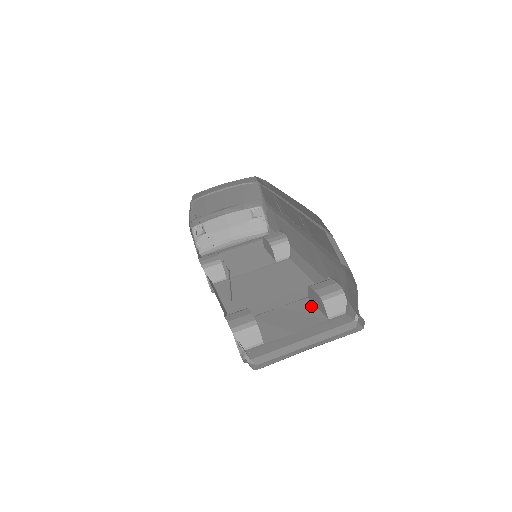
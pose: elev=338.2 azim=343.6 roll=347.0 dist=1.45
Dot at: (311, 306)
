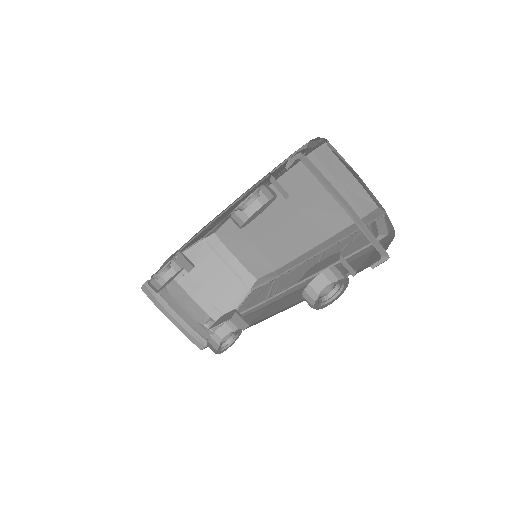
Dot at: occluded
